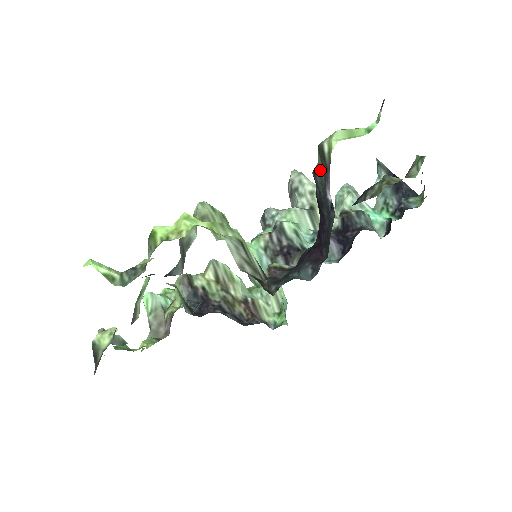
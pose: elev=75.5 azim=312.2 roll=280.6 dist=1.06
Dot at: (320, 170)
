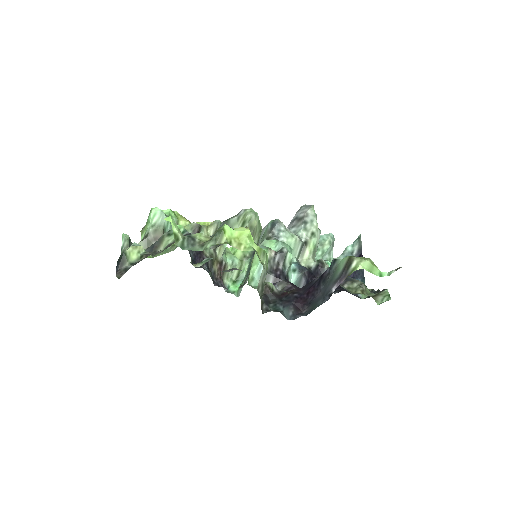
Dot at: (339, 266)
